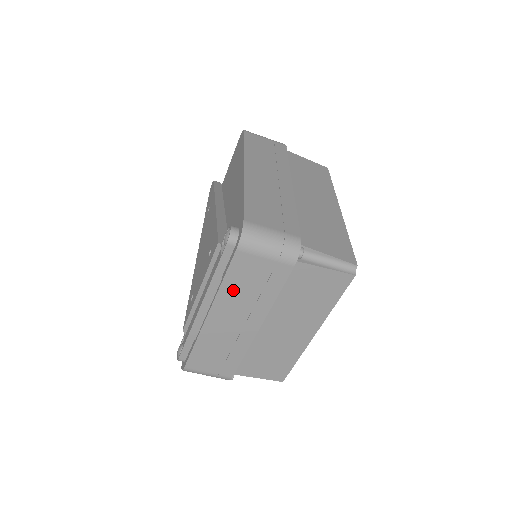
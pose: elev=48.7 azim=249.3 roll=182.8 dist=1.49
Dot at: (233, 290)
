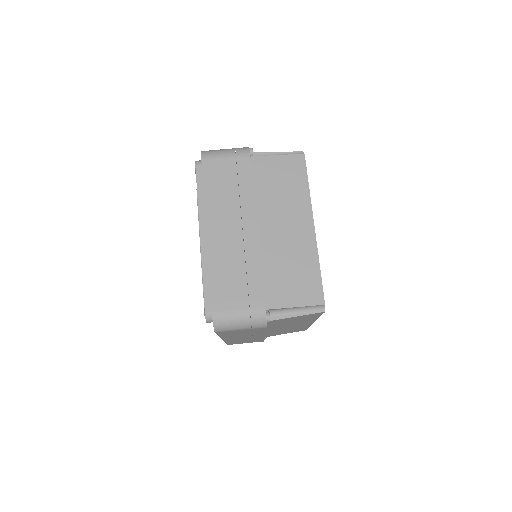
Dot at: (216, 197)
